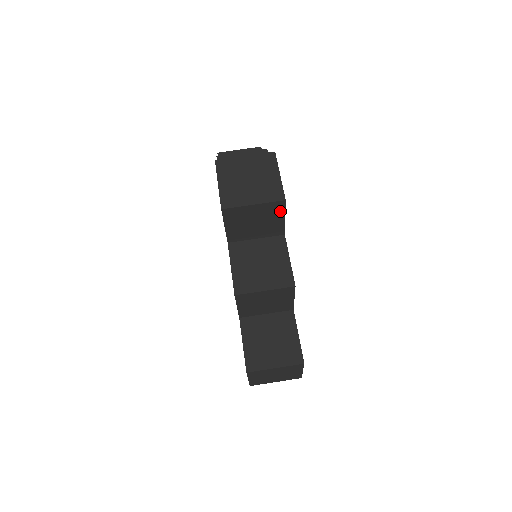
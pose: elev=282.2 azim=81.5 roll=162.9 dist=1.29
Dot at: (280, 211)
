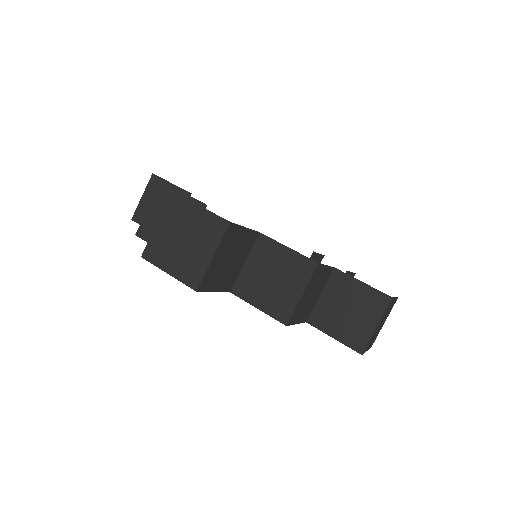
Dot at: (236, 231)
